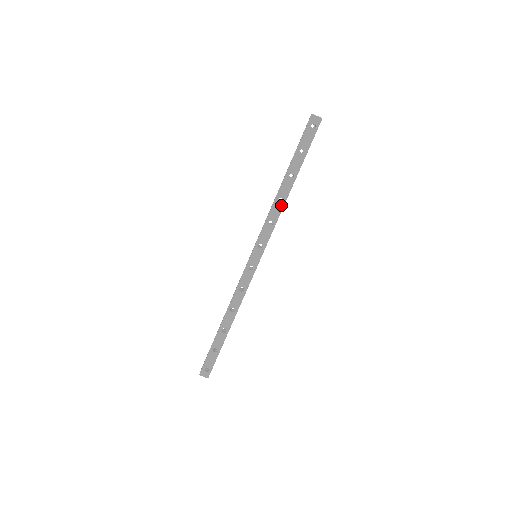
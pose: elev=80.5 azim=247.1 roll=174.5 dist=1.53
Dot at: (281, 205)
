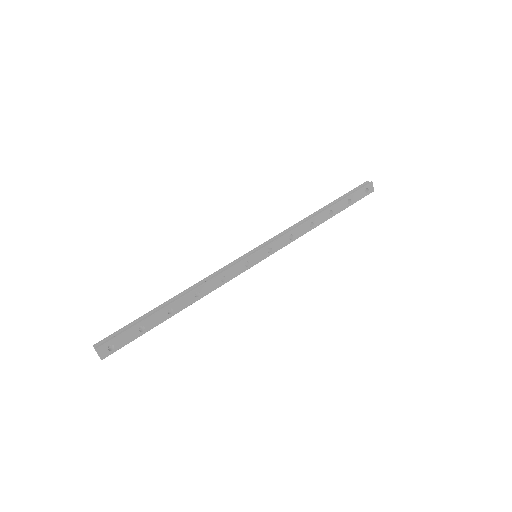
Dot at: (309, 229)
